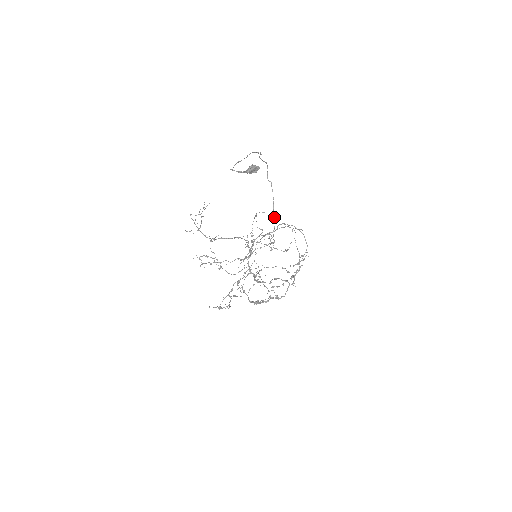
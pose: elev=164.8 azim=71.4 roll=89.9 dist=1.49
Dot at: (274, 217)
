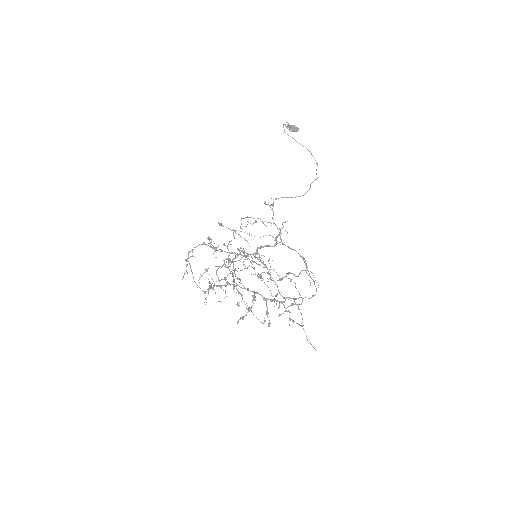
Dot at: (291, 197)
